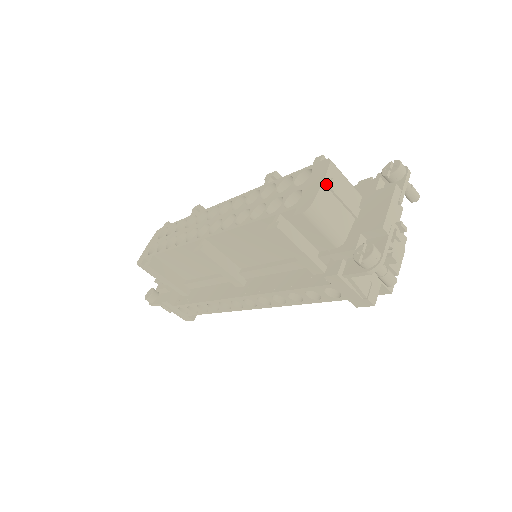
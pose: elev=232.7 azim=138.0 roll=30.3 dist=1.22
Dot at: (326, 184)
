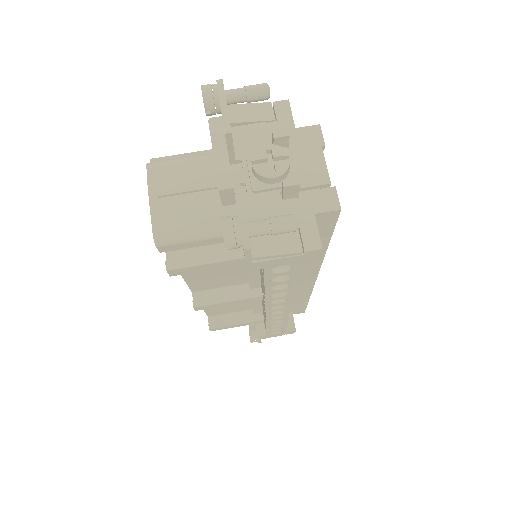
Dot at: (155, 196)
